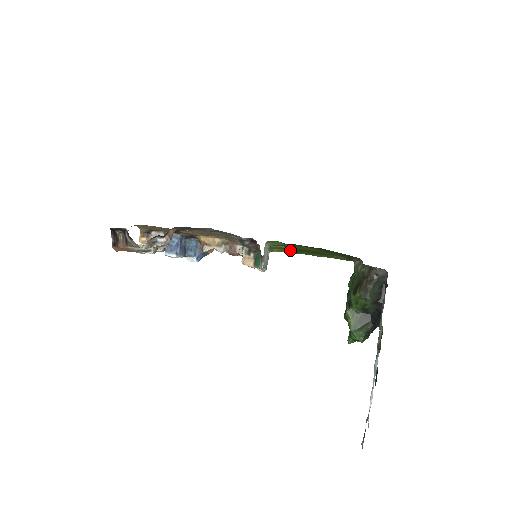
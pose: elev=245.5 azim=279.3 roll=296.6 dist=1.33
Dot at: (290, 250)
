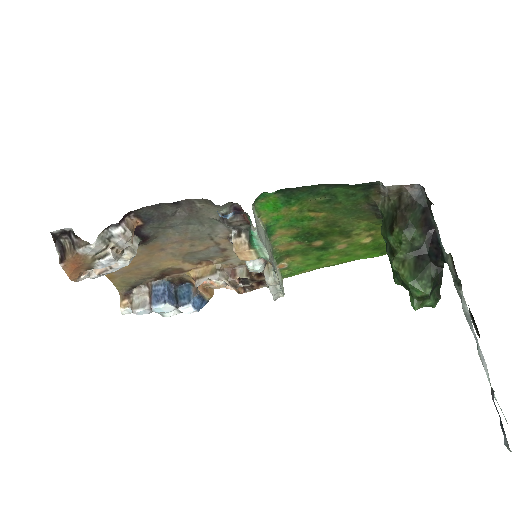
Dot at: (301, 253)
